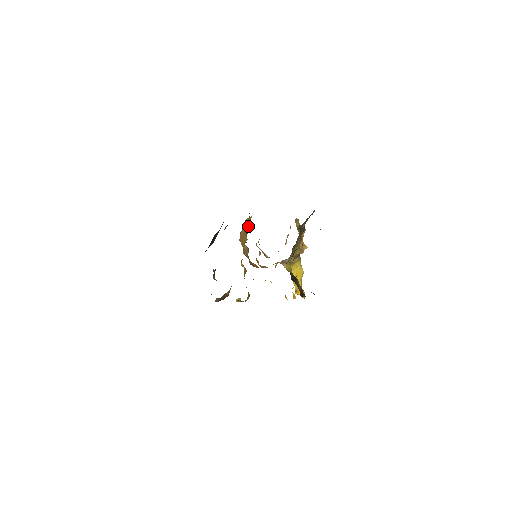
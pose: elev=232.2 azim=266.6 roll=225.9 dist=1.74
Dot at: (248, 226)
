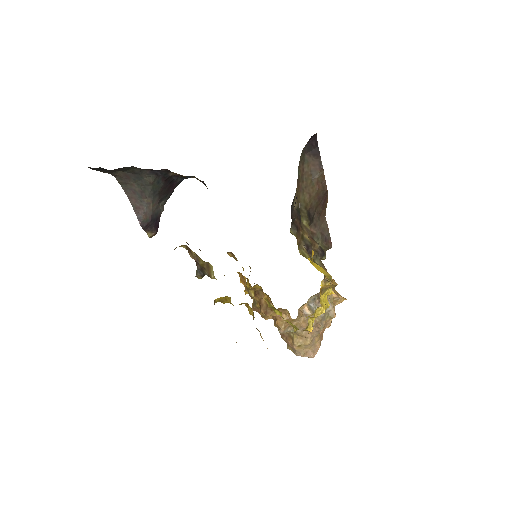
Dot at: occluded
